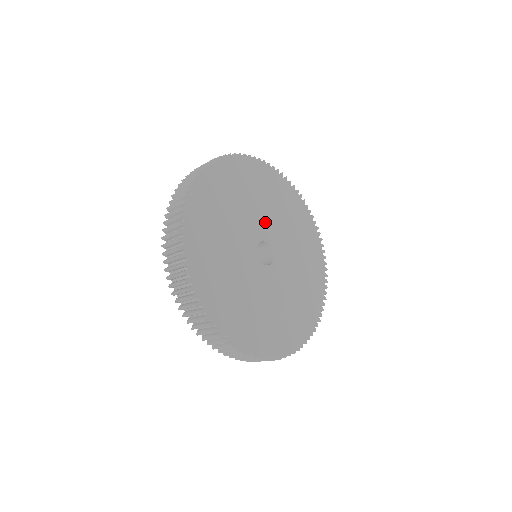
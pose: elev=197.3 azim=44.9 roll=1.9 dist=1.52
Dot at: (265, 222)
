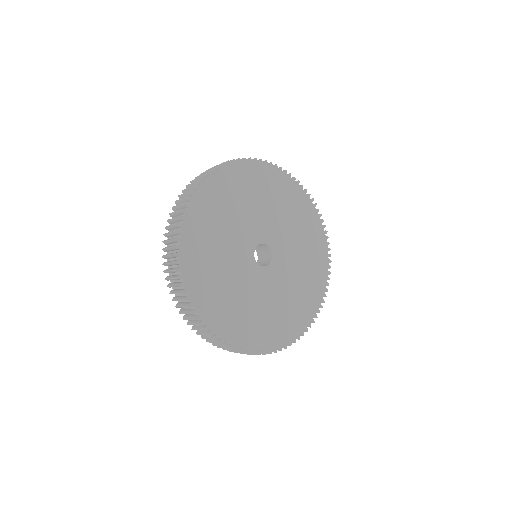
Dot at: (276, 230)
